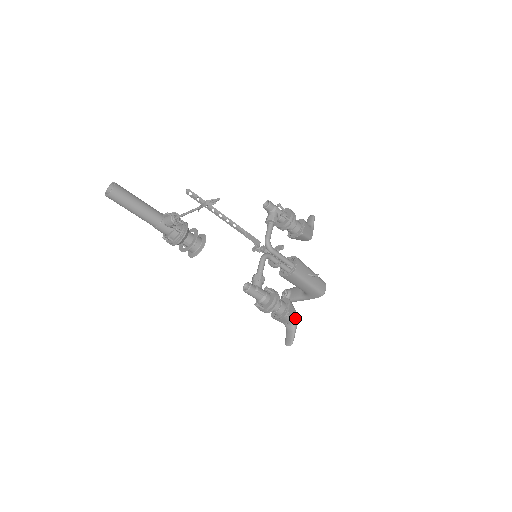
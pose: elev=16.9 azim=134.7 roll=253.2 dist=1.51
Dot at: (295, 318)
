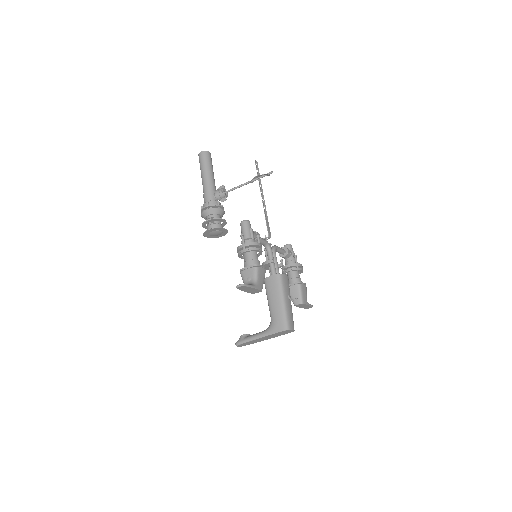
Dot at: (260, 283)
